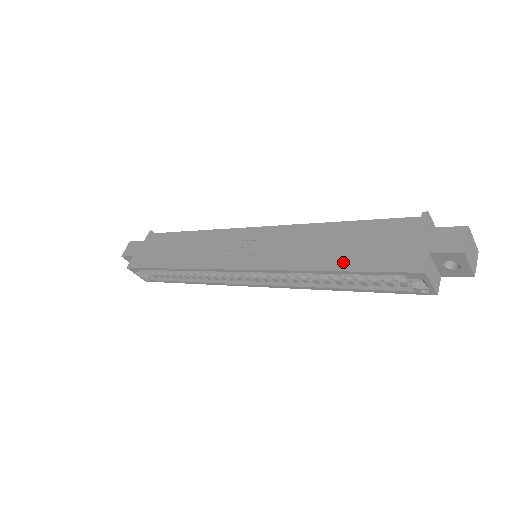
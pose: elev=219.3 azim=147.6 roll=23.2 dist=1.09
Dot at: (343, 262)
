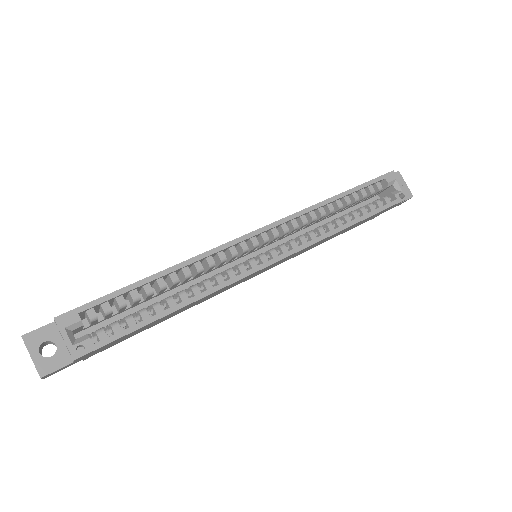
Dot at: occluded
